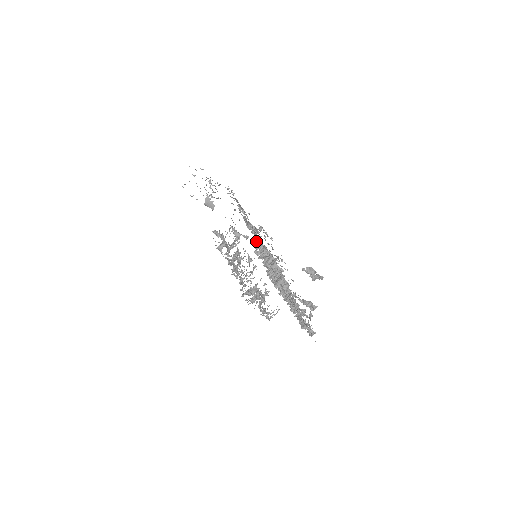
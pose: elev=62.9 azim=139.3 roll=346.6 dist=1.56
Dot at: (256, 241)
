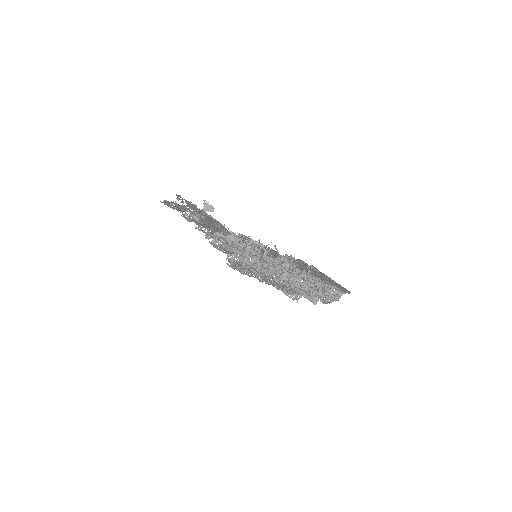
Dot at: (242, 258)
